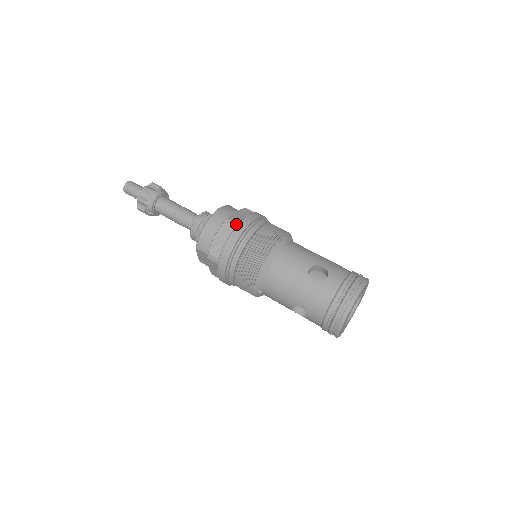
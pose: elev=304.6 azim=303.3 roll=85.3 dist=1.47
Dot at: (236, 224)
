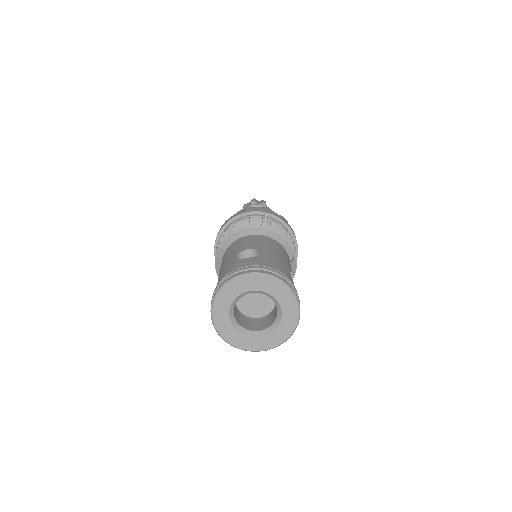
Dot at: occluded
